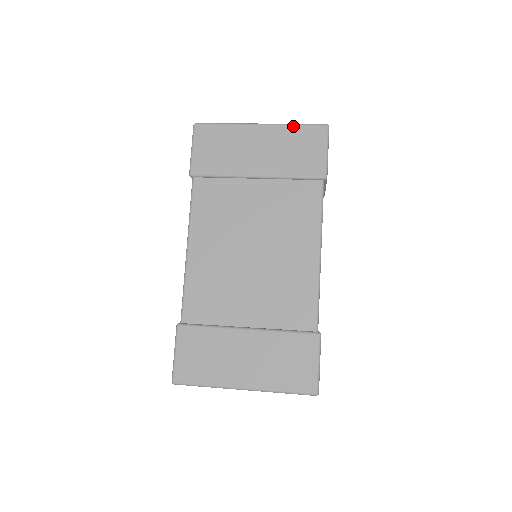
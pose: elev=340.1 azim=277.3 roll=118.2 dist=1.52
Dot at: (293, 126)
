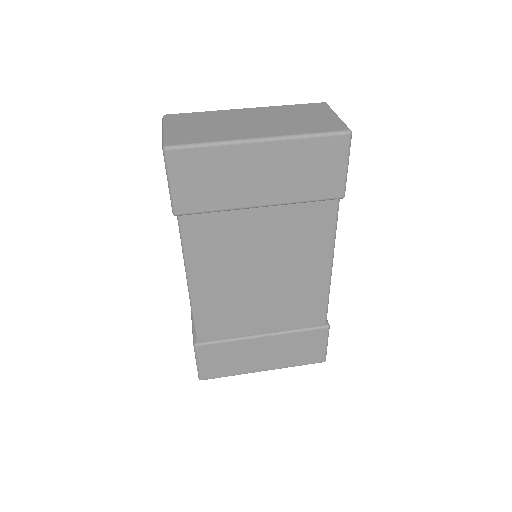
Dot at: (306, 140)
